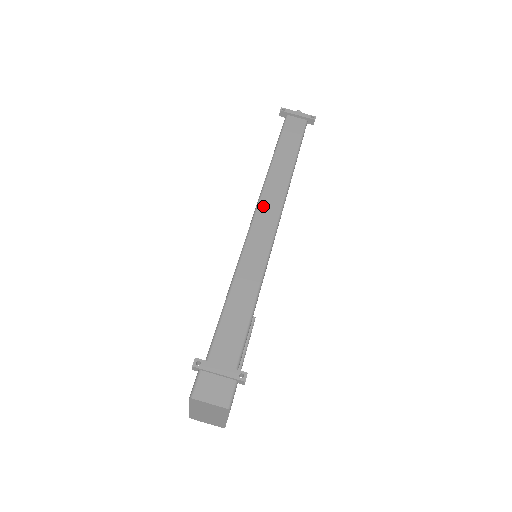
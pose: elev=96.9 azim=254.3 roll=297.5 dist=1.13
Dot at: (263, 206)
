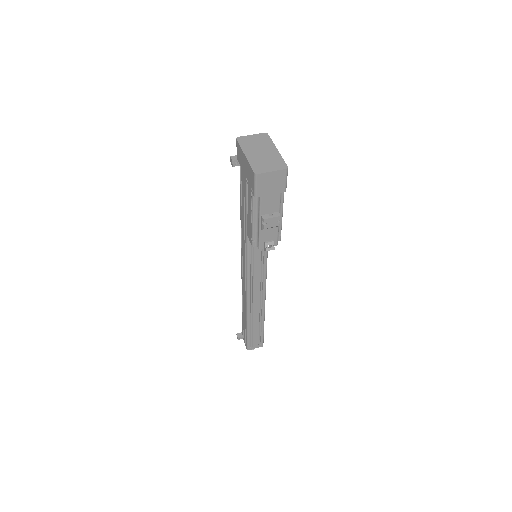
Dot at: occluded
